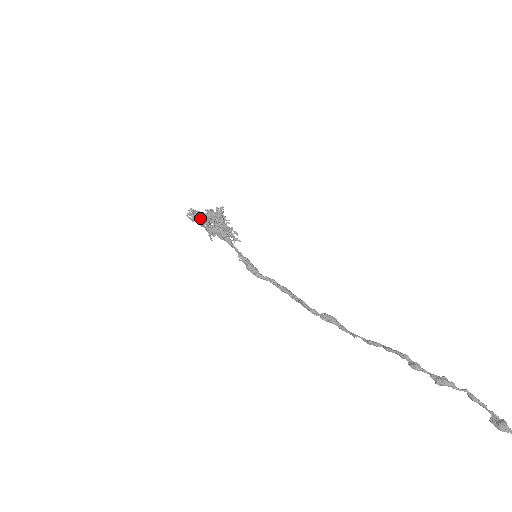
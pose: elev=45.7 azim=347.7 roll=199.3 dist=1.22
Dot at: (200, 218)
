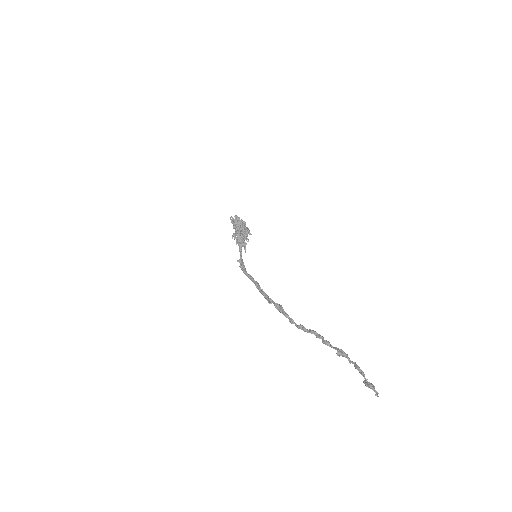
Dot at: (239, 220)
